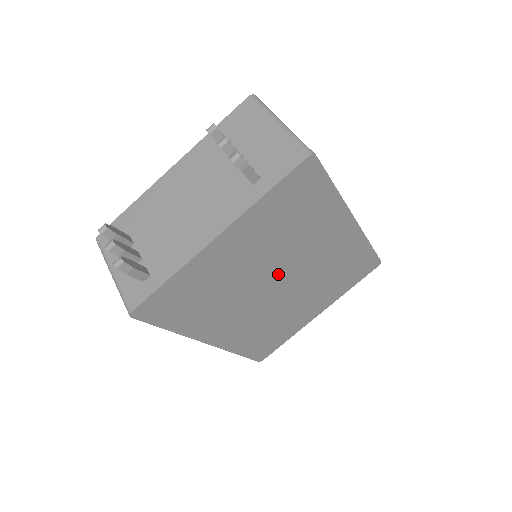
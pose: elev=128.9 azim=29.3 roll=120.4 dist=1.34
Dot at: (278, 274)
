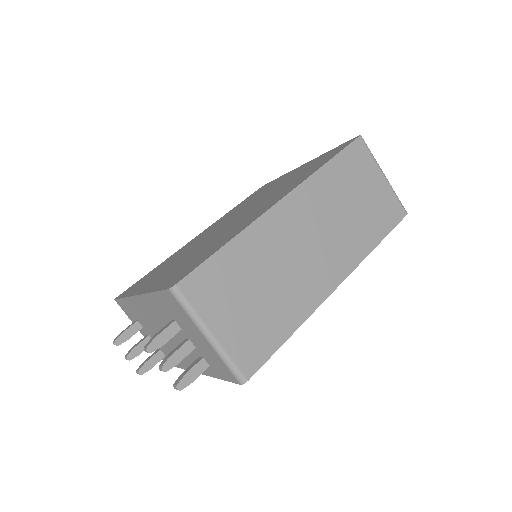
Dot at: occluded
